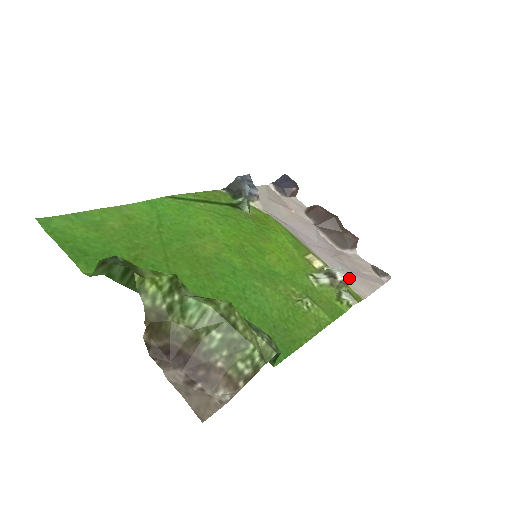
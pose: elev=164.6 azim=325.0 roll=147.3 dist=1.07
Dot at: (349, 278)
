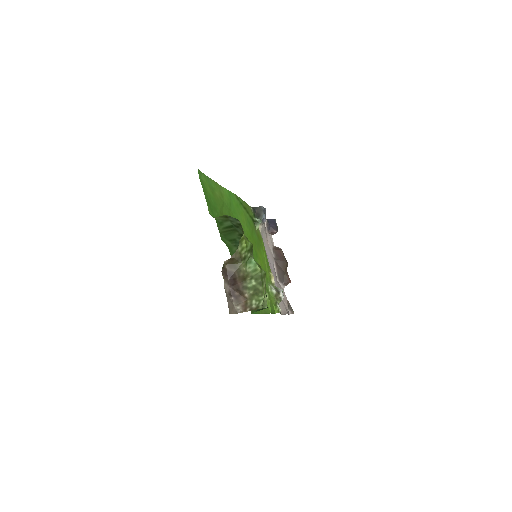
Dot at: occluded
